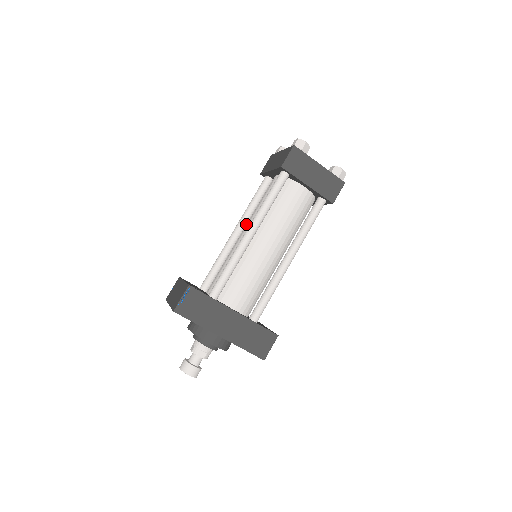
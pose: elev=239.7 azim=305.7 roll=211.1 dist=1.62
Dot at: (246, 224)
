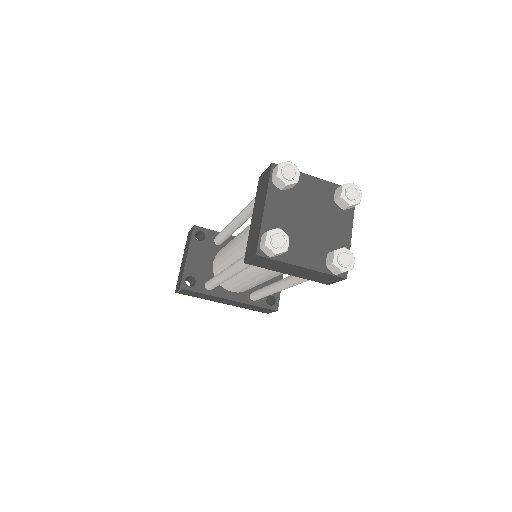
Dot at: (247, 219)
